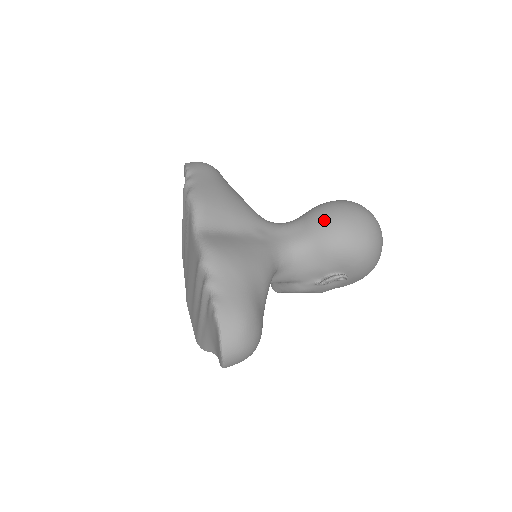
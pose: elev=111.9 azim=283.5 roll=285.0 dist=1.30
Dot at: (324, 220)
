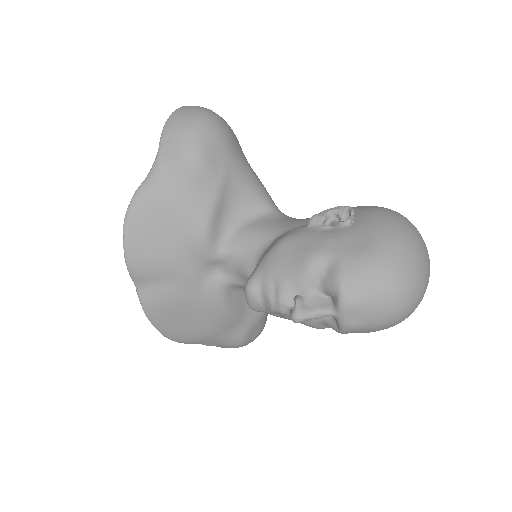
Dot at: occluded
